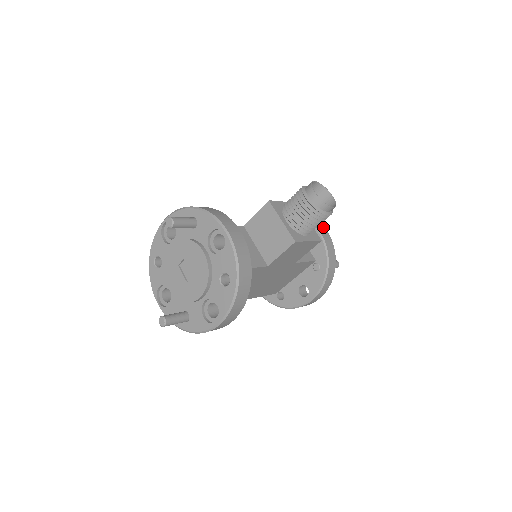
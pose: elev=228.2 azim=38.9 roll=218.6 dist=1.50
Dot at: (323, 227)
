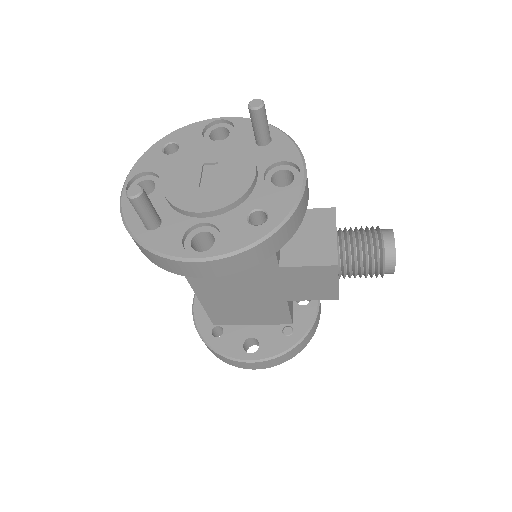
Dot at: occluded
